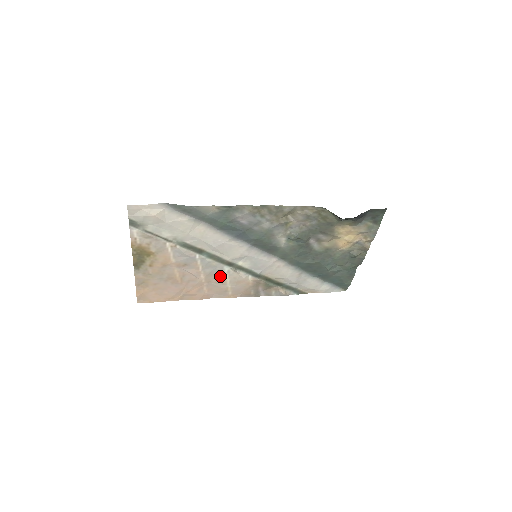
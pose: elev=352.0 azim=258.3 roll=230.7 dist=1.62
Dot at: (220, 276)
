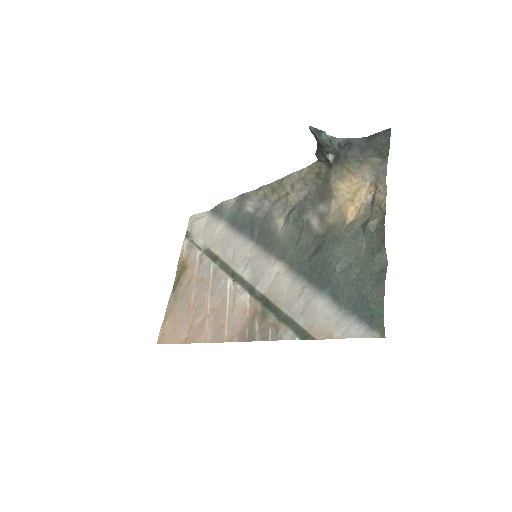
Dot at: (223, 298)
